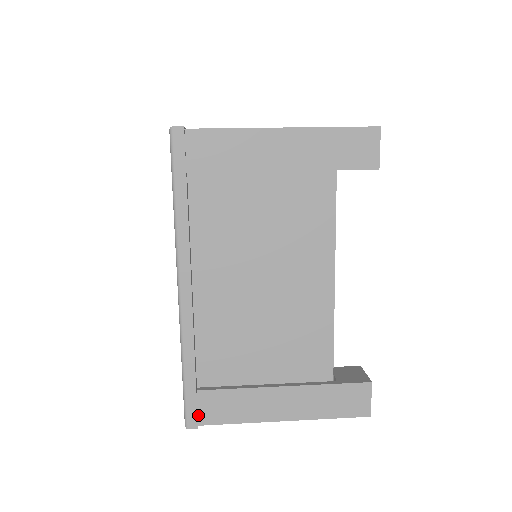
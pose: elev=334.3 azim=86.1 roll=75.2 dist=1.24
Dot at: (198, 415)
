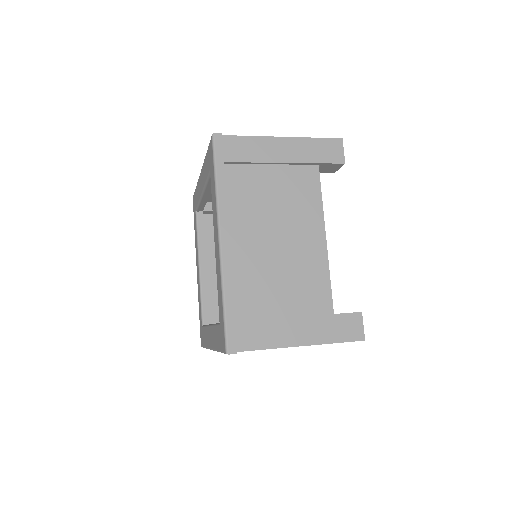
Dot at: (236, 343)
